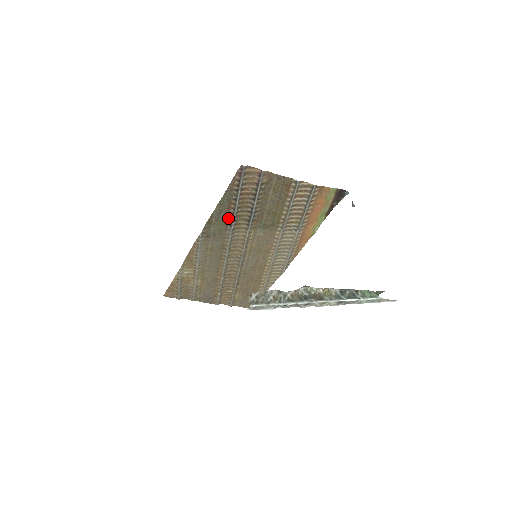
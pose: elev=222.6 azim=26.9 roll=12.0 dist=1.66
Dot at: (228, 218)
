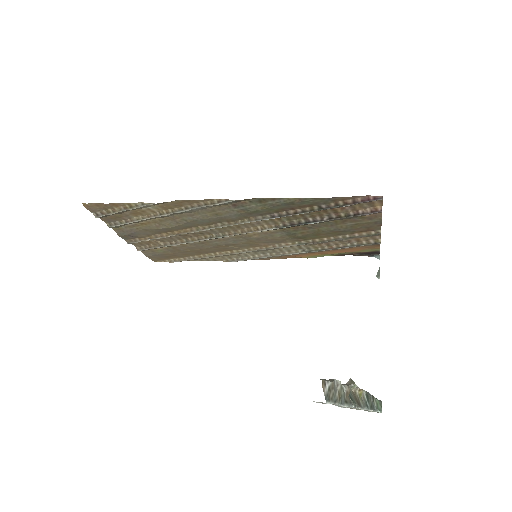
Dot at: (283, 210)
